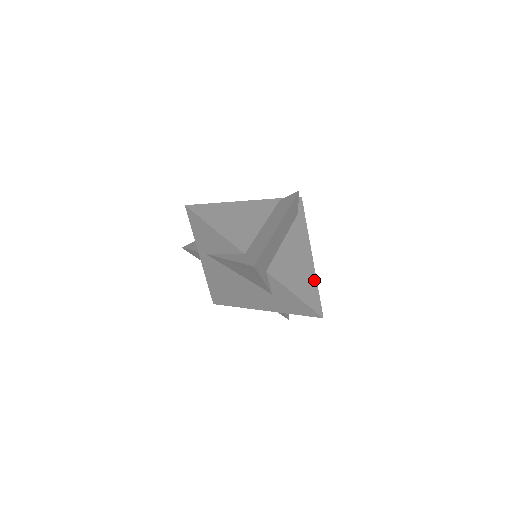
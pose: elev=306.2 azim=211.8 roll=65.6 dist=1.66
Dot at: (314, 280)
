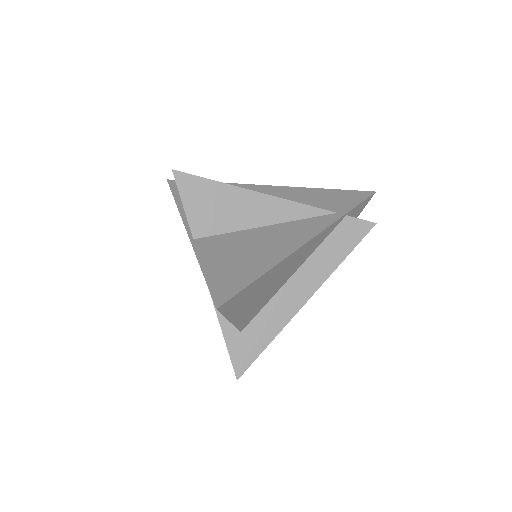
Dot at: occluded
